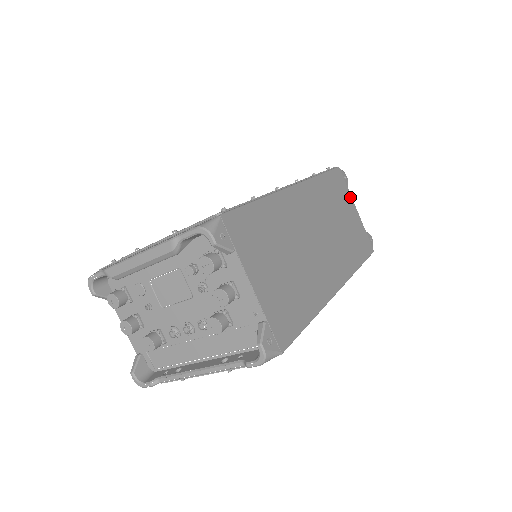
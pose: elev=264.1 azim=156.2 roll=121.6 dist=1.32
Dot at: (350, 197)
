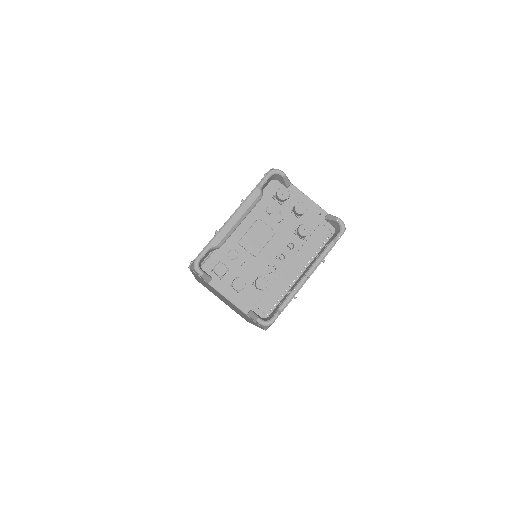
Dot at: occluded
